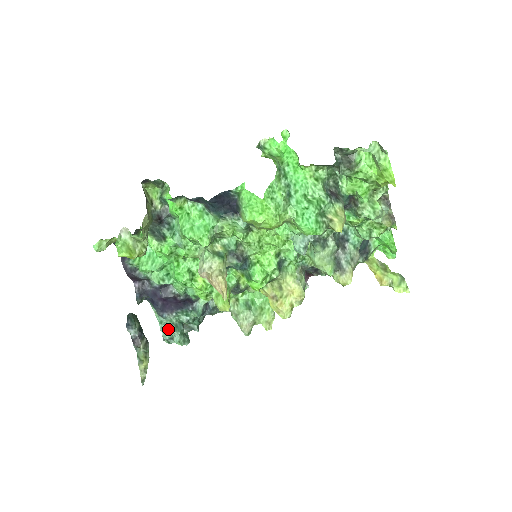
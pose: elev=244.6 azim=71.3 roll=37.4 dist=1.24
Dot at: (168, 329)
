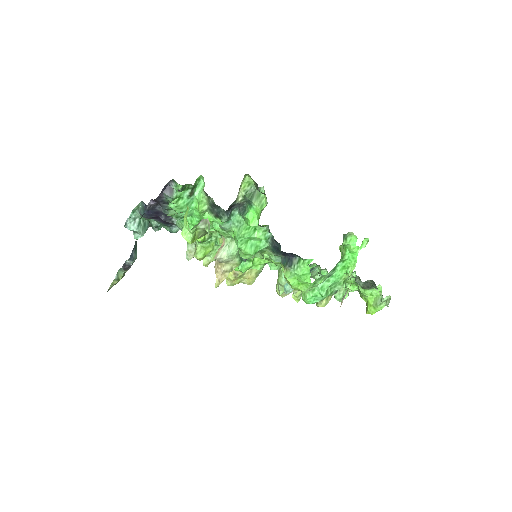
Dot at: (137, 224)
